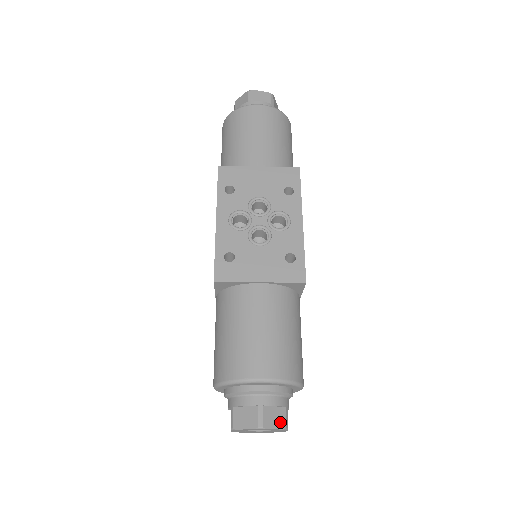
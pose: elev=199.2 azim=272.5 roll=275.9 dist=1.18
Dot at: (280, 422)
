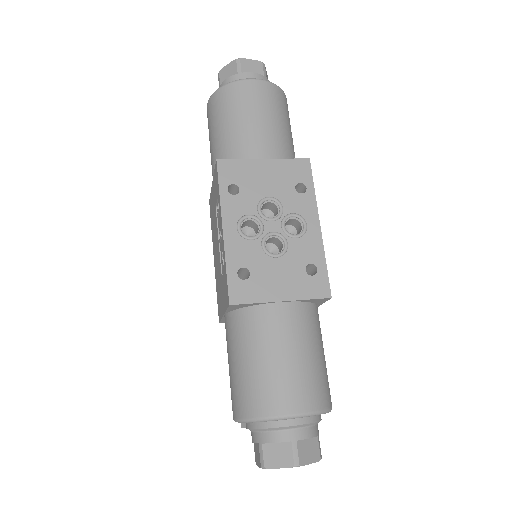
Dot at: (314, 454)
